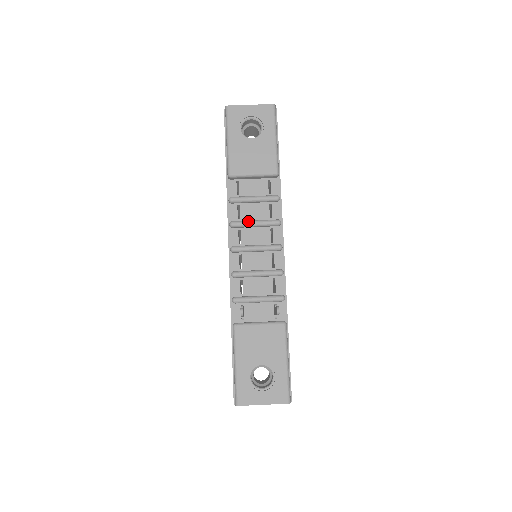
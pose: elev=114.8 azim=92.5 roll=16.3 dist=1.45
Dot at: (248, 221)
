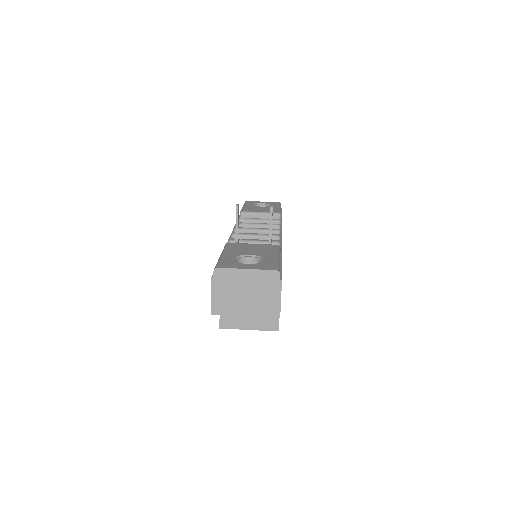
Dot at: (252, 223)
